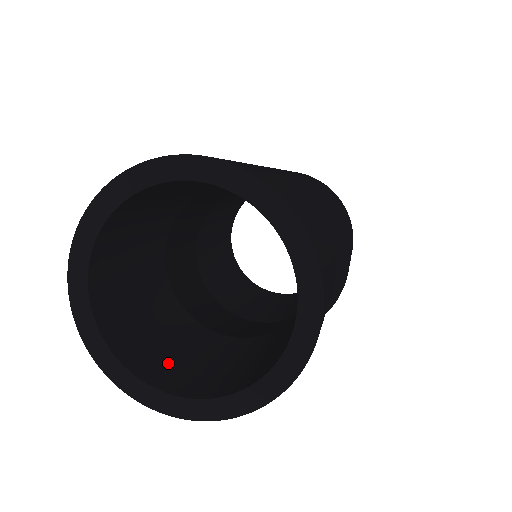
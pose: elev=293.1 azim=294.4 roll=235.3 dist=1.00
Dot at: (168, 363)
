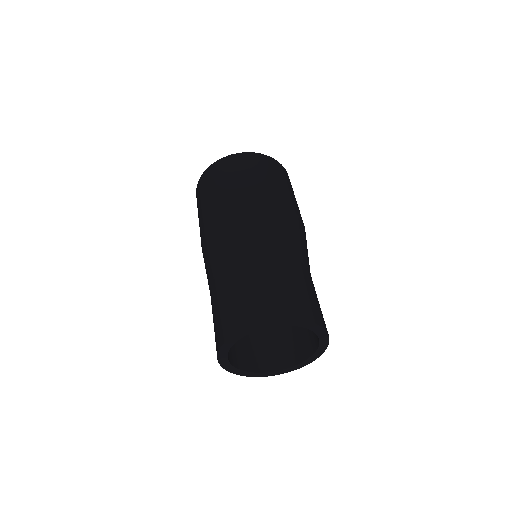
Dot at: (283, 350)
